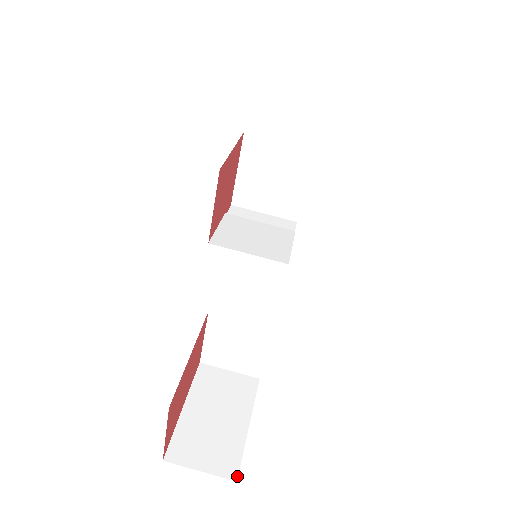
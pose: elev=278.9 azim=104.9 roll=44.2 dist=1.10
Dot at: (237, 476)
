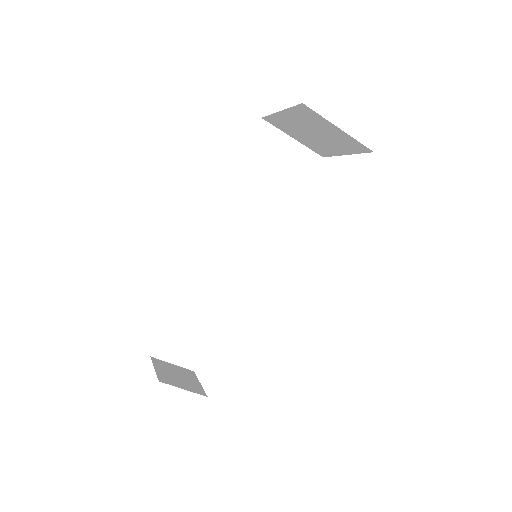
Dot at: occluded
